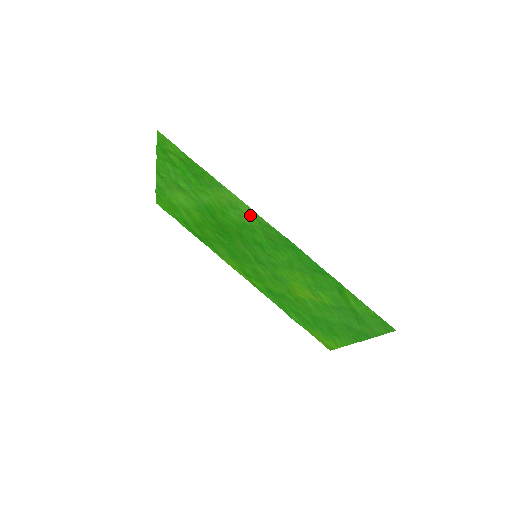
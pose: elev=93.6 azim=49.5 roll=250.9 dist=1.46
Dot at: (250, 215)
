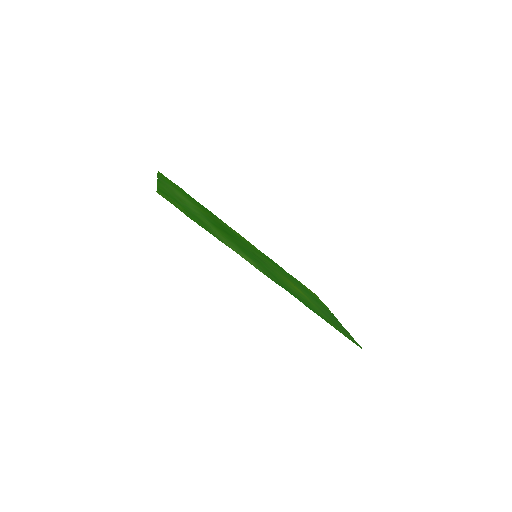
Dot at: (250, 261)
